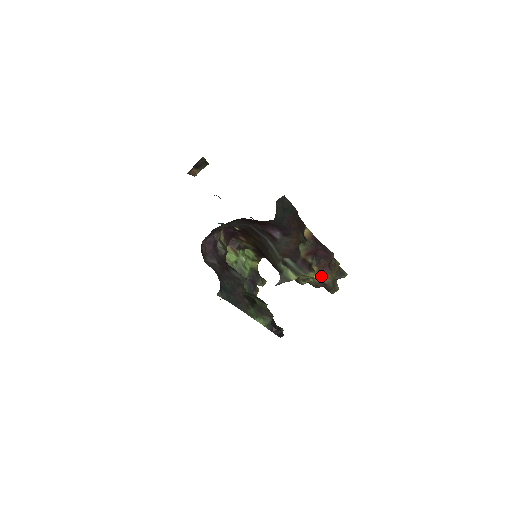
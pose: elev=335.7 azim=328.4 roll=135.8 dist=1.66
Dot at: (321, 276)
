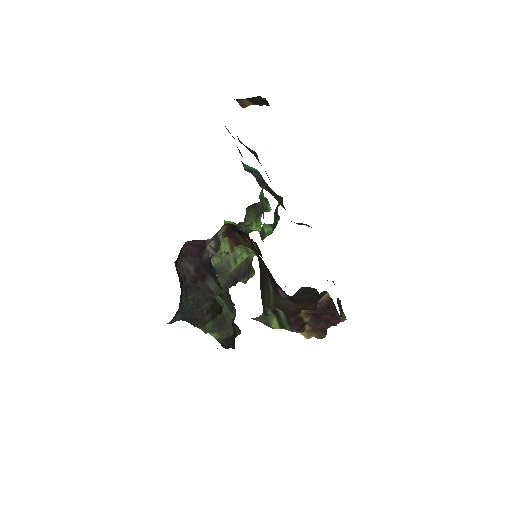
Dot at: (309, 335)
